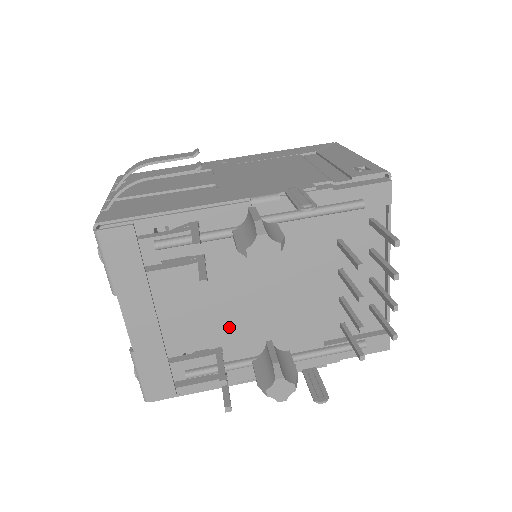
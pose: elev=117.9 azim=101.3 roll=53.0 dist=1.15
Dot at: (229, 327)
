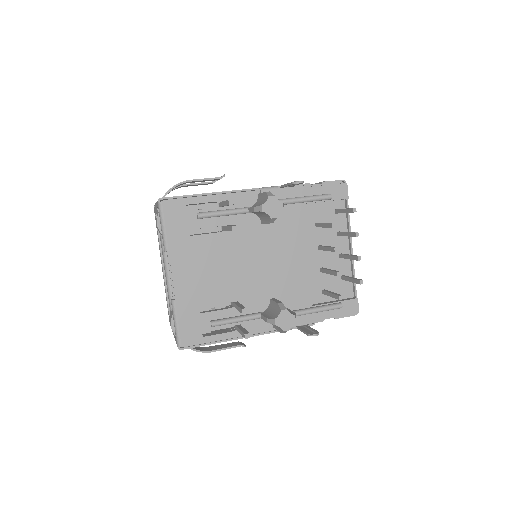
Dot at: (244, 285)
